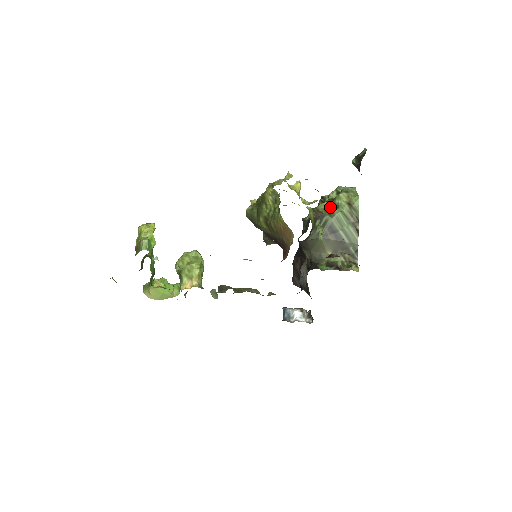
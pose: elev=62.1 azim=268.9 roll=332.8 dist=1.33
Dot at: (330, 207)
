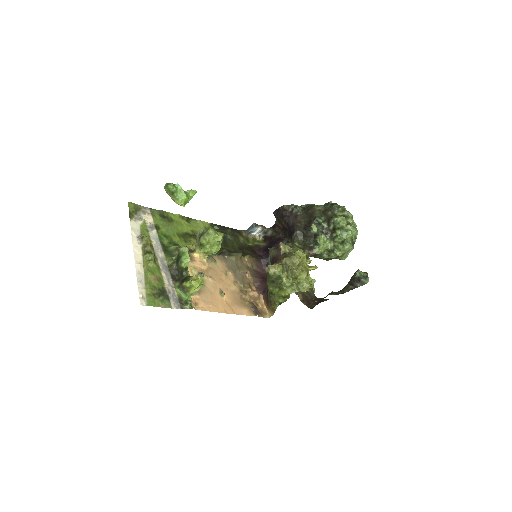
Dot at: (327, 250)
